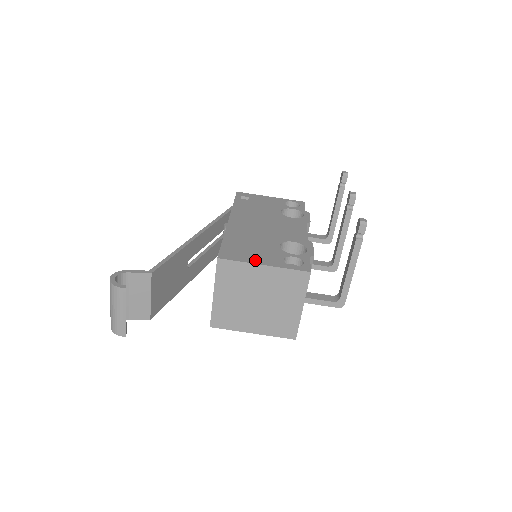
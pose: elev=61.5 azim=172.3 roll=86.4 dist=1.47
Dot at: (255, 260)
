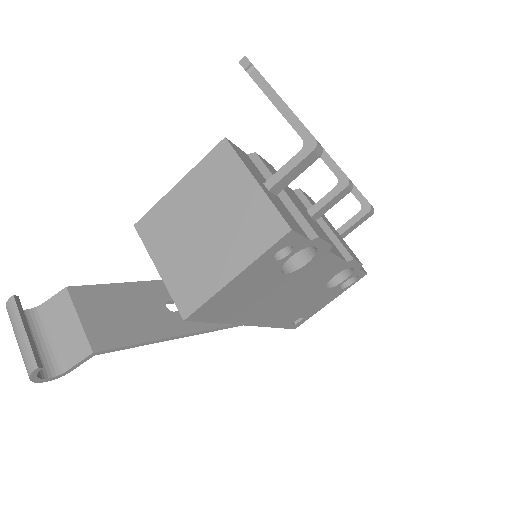
Dot at: occluded
